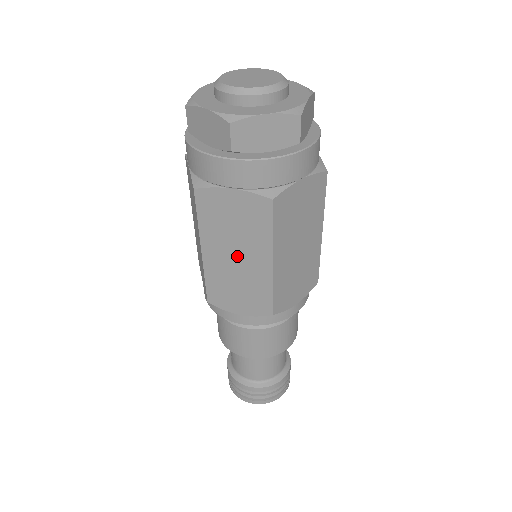
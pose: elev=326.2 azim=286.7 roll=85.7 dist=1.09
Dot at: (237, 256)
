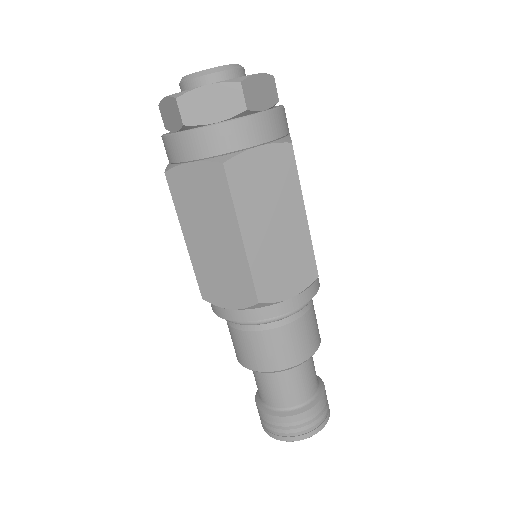
Dot at: (275, 223)
